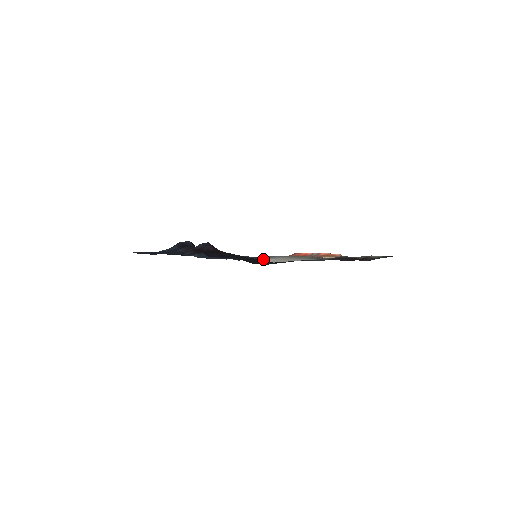
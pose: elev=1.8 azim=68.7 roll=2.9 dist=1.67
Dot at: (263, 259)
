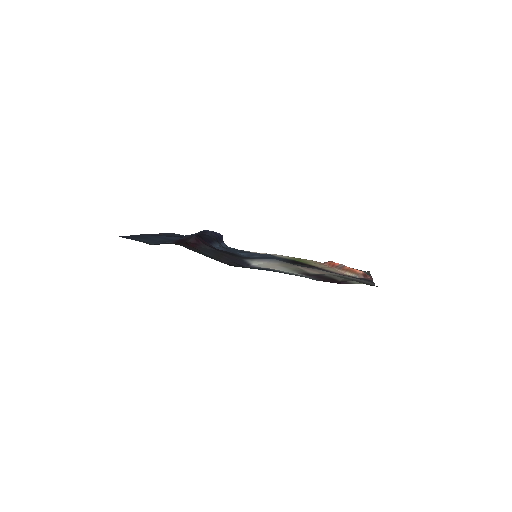
Dot at: (254, 260)
